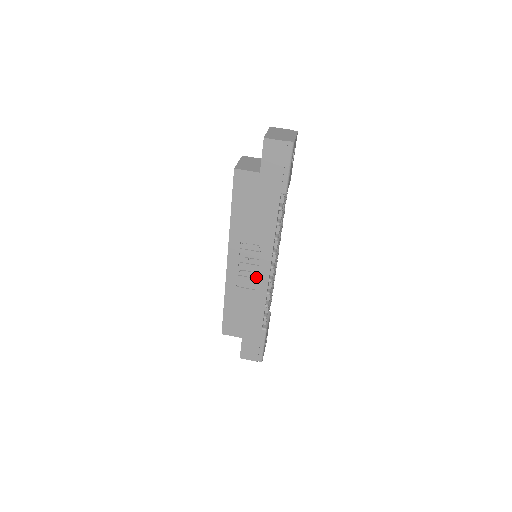
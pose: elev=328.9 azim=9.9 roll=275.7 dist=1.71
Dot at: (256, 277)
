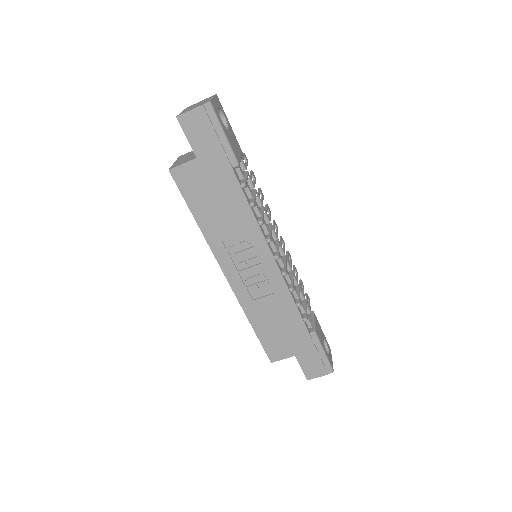
Dot at: (266, 278)
